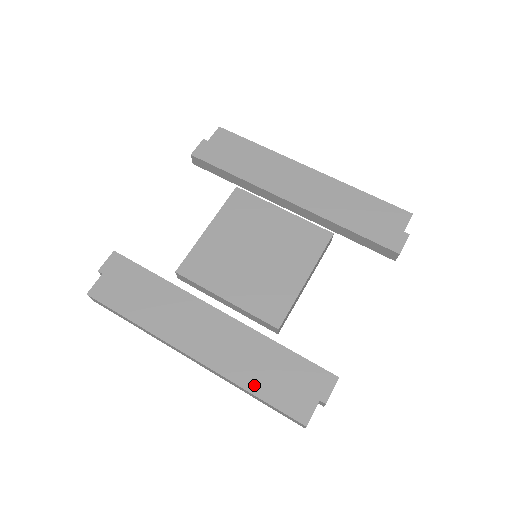
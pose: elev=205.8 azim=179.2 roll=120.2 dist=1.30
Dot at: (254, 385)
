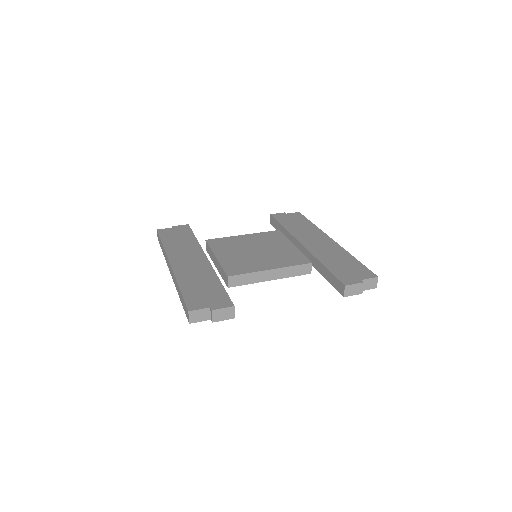
Dot at: (185, 286)
